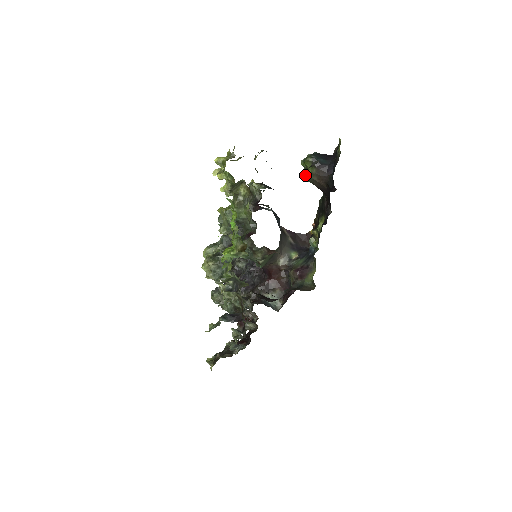
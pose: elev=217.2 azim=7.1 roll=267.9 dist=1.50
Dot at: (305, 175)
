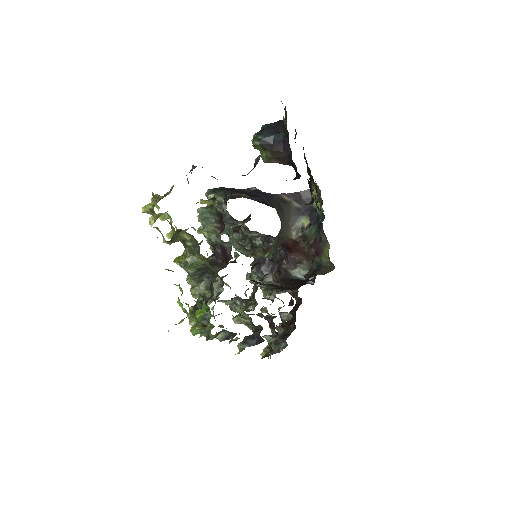
Dot at: occluded
